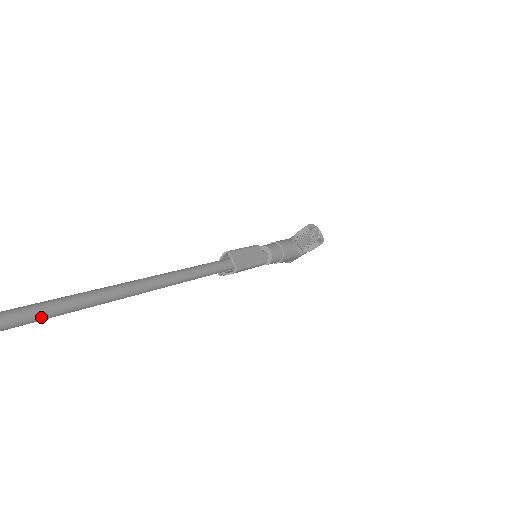
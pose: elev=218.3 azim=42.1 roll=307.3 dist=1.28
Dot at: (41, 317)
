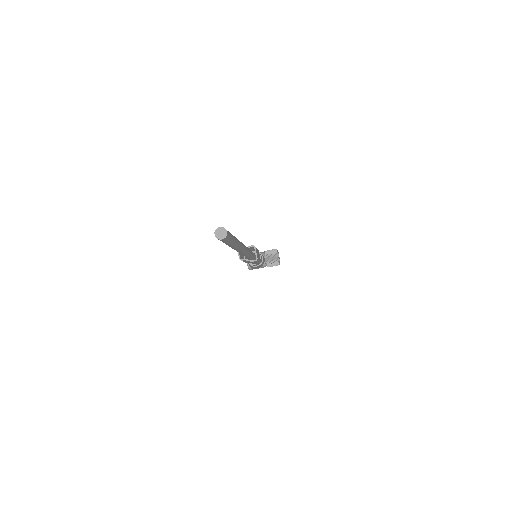
Dot at: (230, 241)
